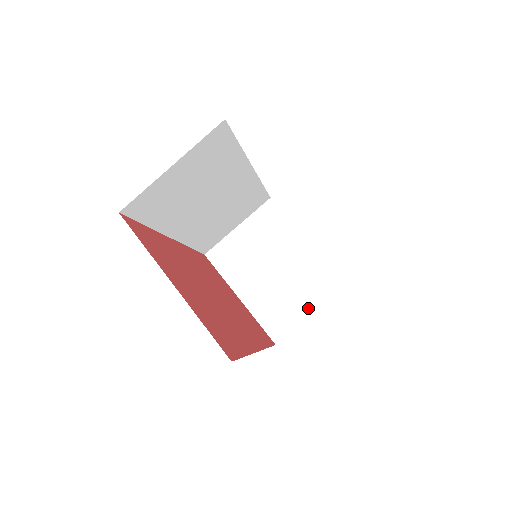
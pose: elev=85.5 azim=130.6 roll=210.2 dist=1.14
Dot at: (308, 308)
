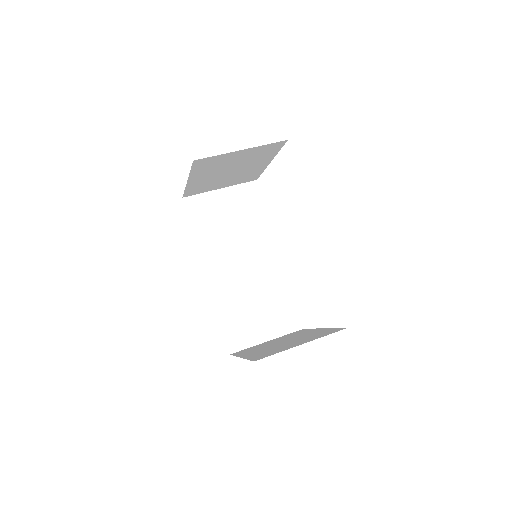
Dot at: (301, 343)
